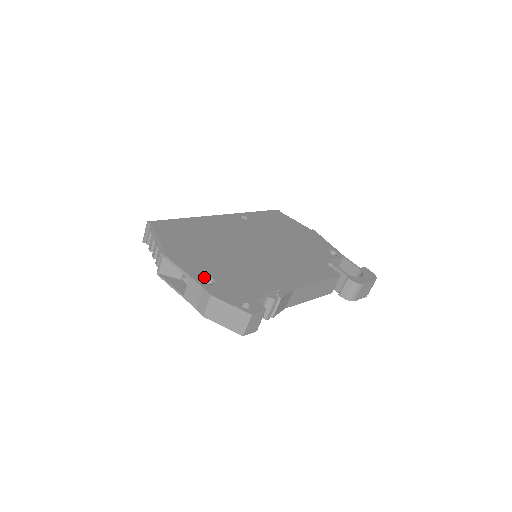
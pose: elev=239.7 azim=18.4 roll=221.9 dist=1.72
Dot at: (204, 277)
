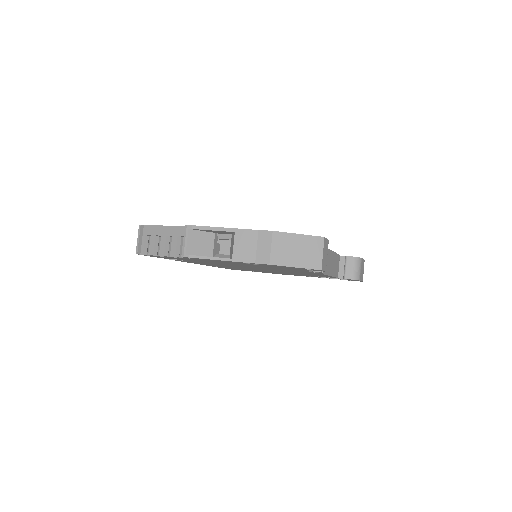
Dot at: occluded
